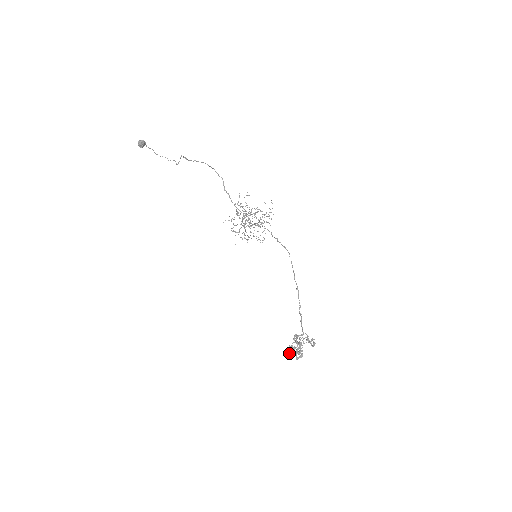
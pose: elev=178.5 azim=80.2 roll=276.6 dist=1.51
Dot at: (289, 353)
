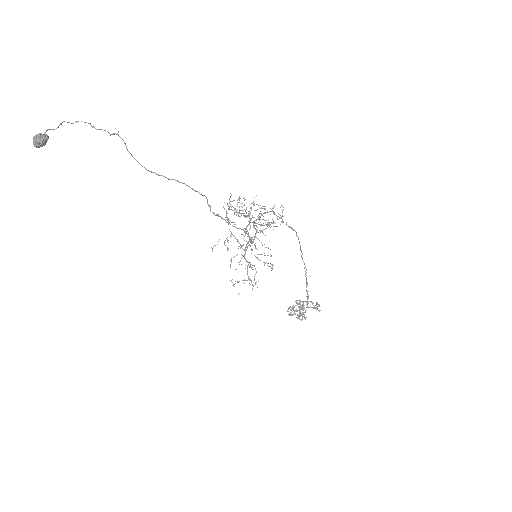
Dot at: (290, 315)
